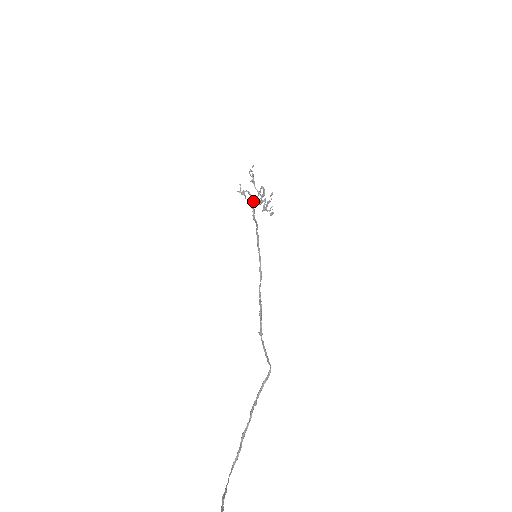
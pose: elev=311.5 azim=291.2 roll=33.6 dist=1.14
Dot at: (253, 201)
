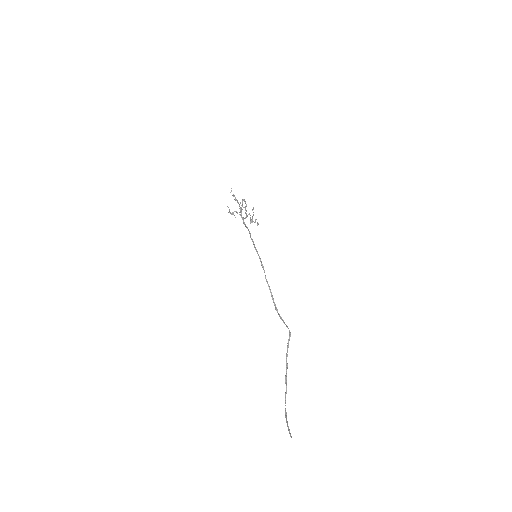
Dot at: occluded
